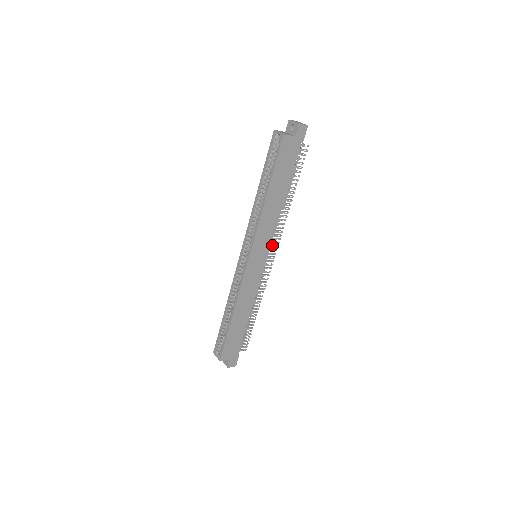
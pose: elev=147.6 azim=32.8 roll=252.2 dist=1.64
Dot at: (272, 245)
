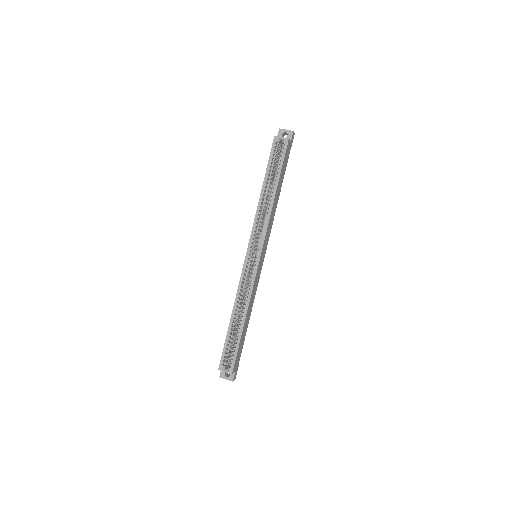
Dot at: occluded
